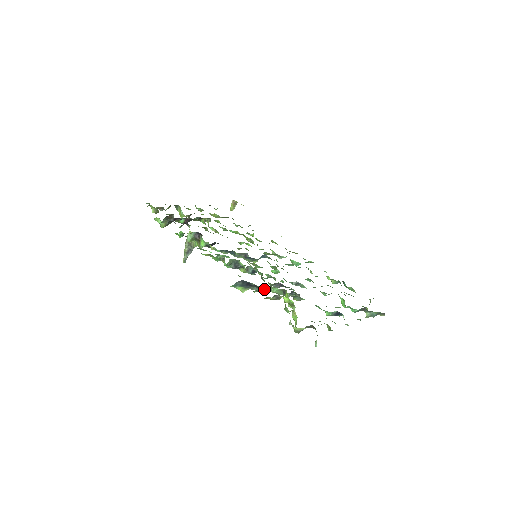
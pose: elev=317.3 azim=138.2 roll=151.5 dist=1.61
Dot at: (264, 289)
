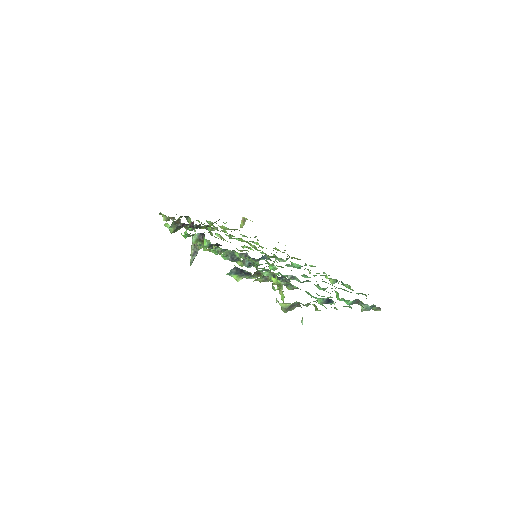
Dot at: (256, 274)
